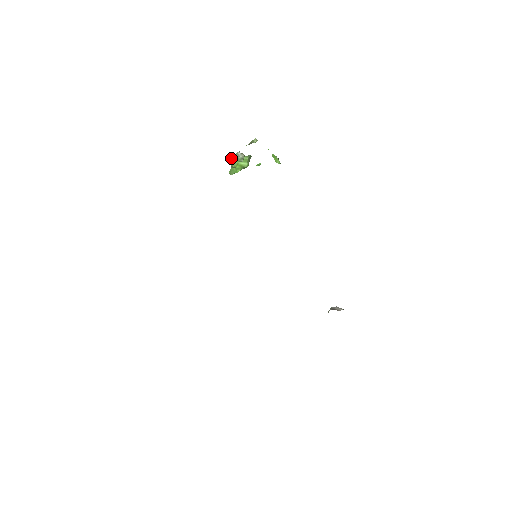
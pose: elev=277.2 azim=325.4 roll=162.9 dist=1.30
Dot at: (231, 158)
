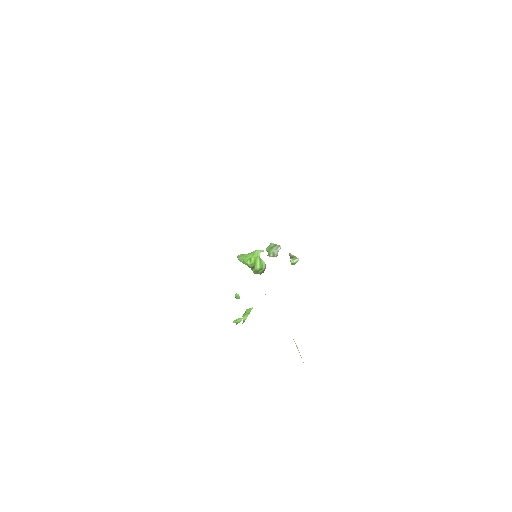
Dot at: occluded
